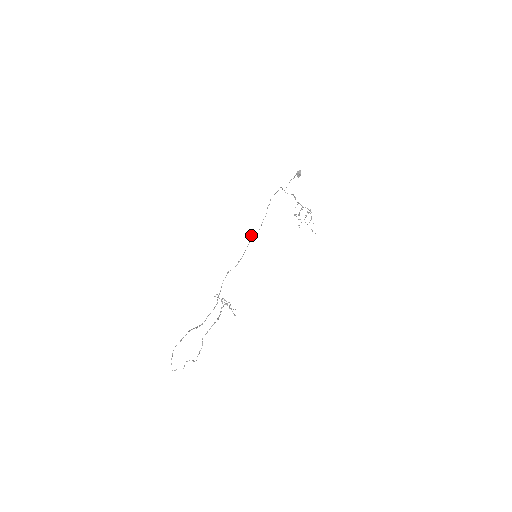
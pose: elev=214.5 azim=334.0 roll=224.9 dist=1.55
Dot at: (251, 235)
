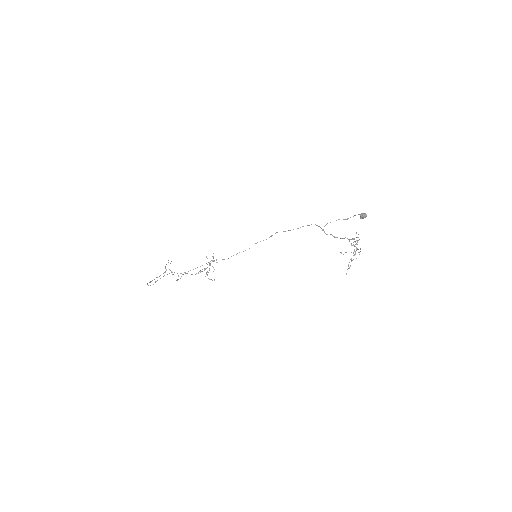
Dot at: (211, 260)
